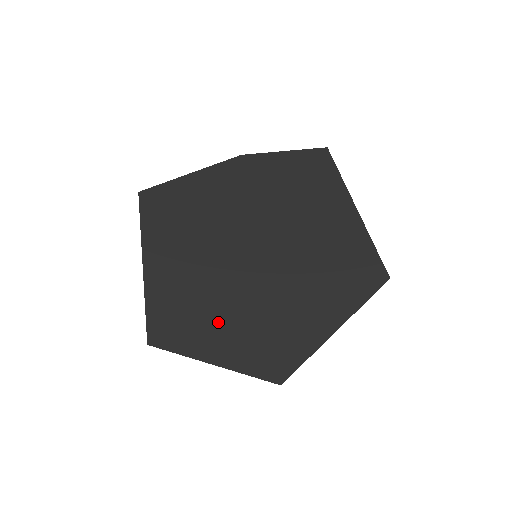
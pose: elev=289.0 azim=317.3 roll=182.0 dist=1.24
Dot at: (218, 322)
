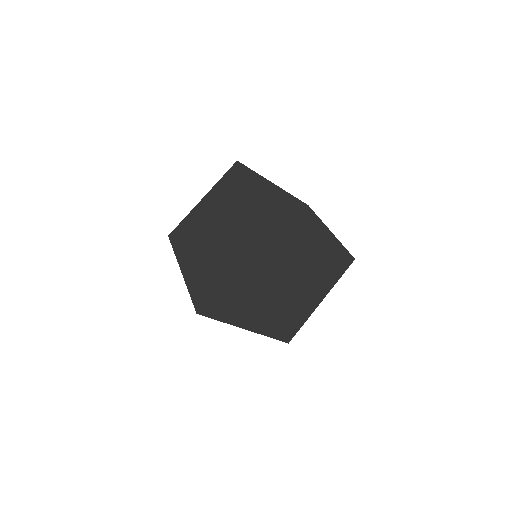
Dot at: (202, 264)
